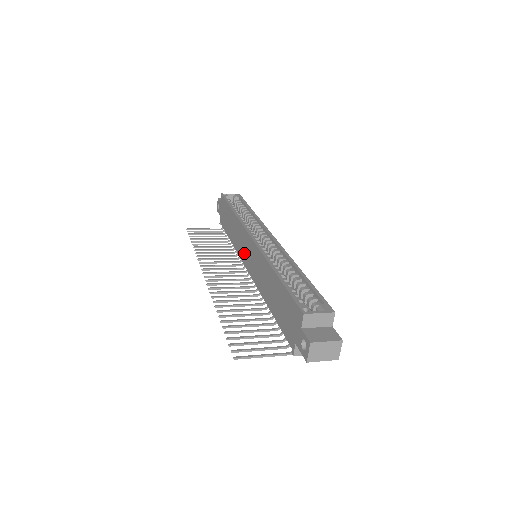
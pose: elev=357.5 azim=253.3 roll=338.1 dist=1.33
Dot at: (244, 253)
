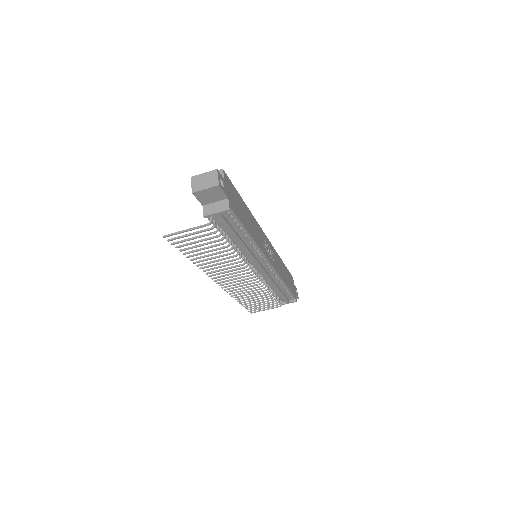
Dot at: occluded
